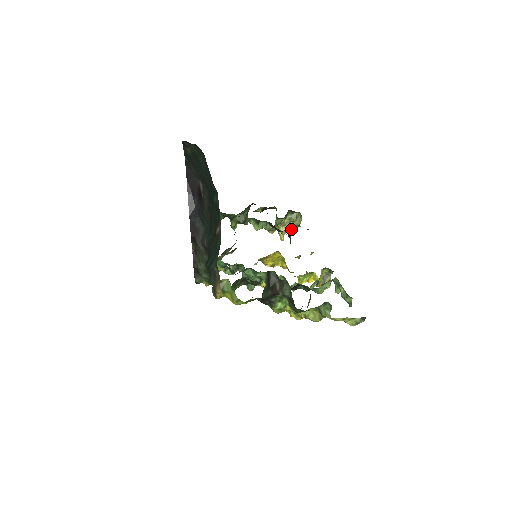
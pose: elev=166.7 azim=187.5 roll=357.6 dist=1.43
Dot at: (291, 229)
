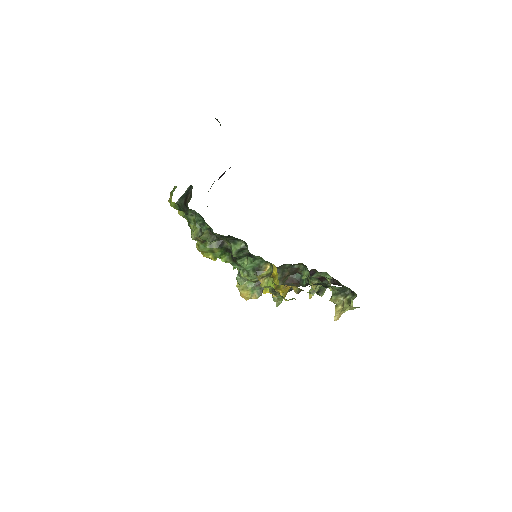
Dot at: (345, 310)
